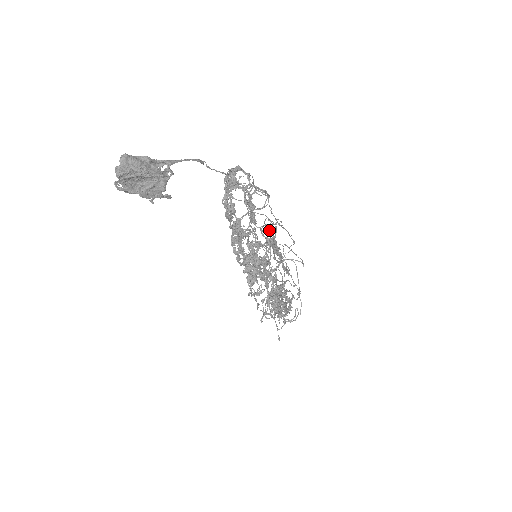
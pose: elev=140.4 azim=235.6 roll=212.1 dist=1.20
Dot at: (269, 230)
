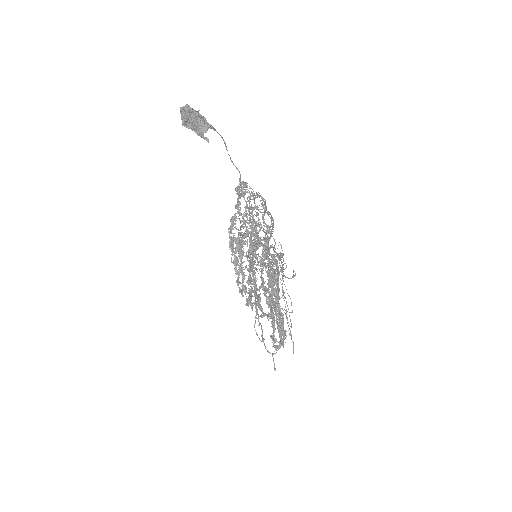
Dot at: occluded
